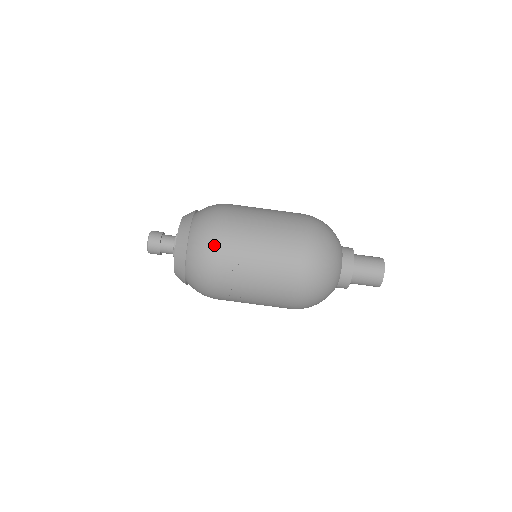
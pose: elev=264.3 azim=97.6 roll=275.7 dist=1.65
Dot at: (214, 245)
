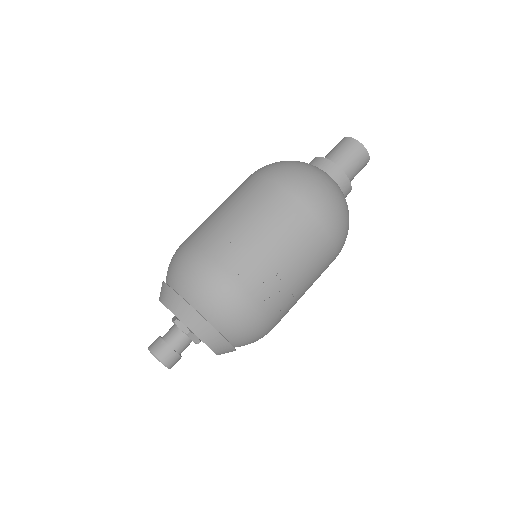
Dot at: (222, 282)
